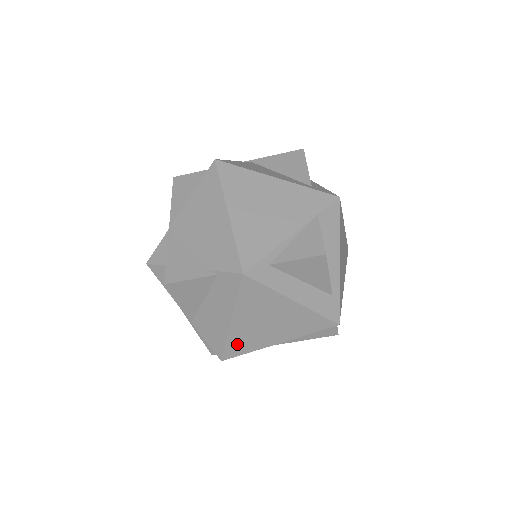
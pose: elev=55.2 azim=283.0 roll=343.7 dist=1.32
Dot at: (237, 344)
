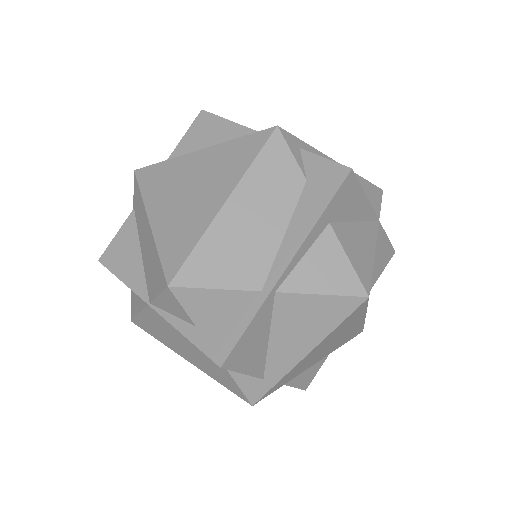
Dot at: (173, 244)
